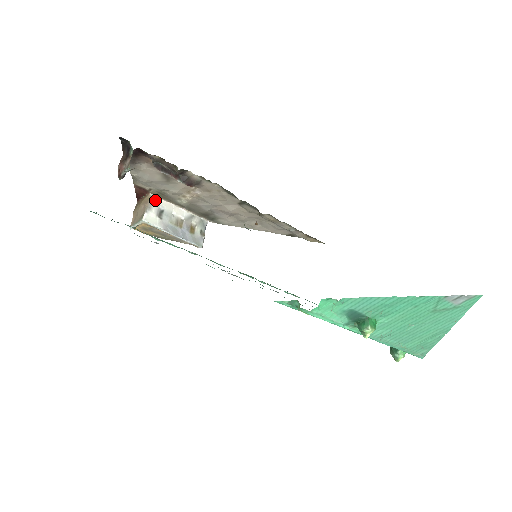
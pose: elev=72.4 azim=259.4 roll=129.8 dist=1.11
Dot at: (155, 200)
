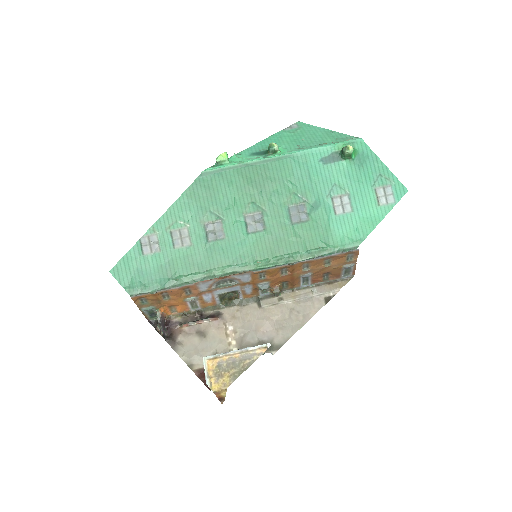
Dot at: occluded
